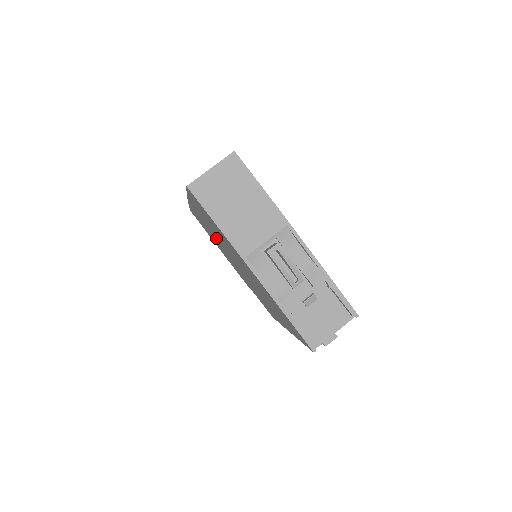
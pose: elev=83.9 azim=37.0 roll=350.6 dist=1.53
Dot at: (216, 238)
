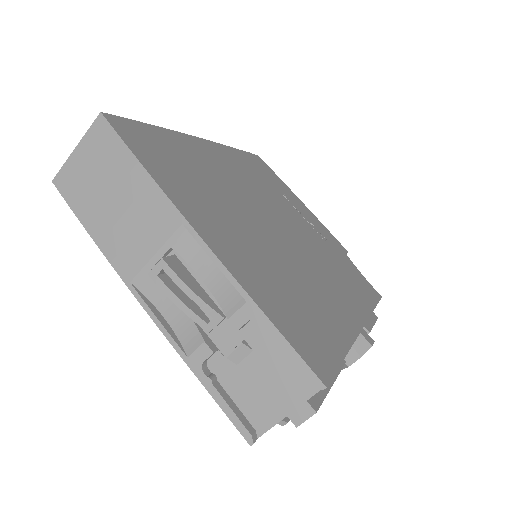
Dot at: occluded
